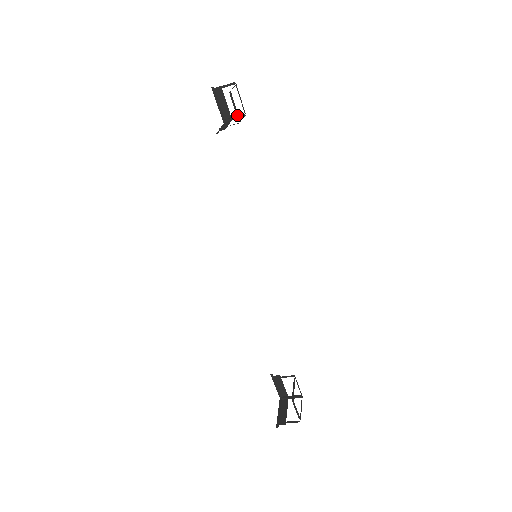
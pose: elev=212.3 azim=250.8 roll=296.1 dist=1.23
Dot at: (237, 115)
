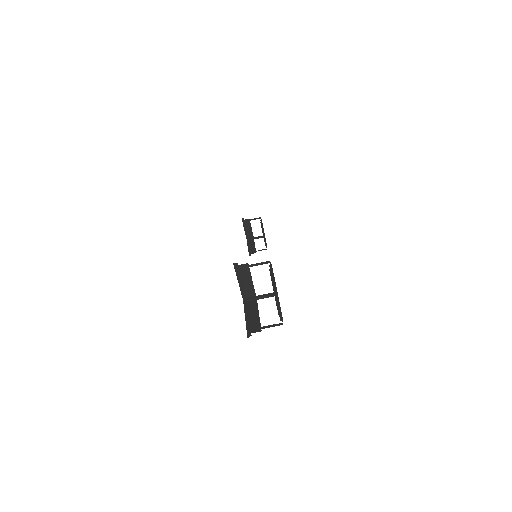
Dot at: (262, 228)
